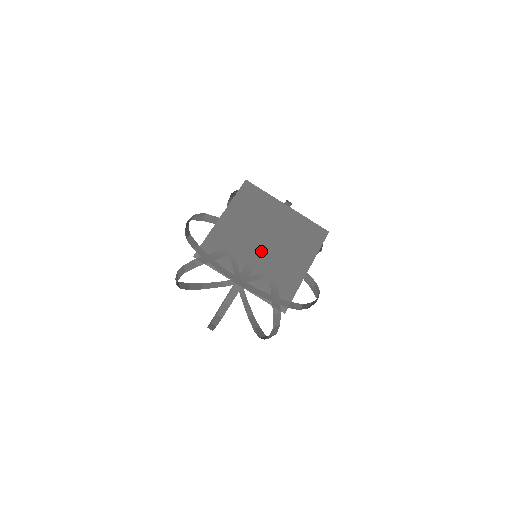
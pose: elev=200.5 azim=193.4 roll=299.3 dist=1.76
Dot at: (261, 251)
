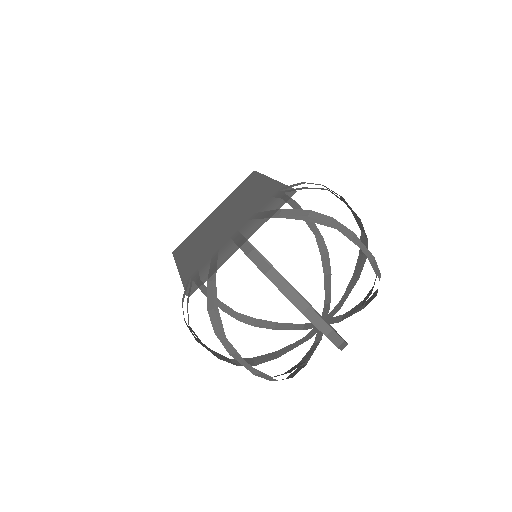
Dot at: (228, 227)
